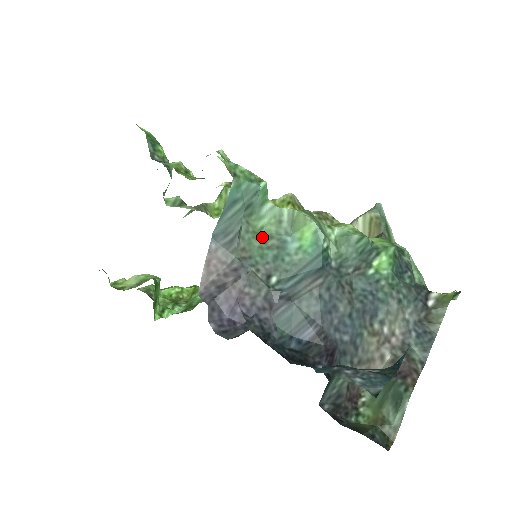
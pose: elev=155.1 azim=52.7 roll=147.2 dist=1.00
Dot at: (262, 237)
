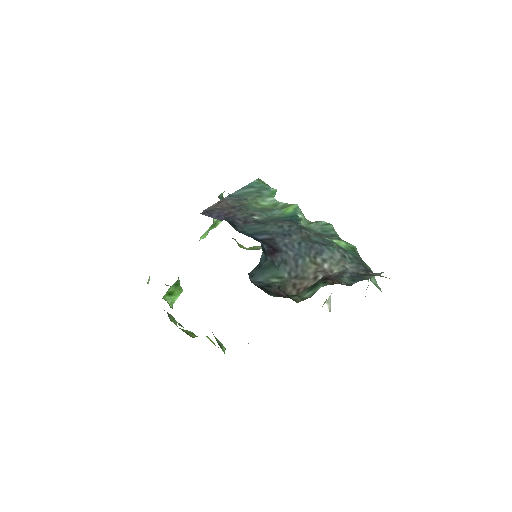
Dot at: (260, 207)
